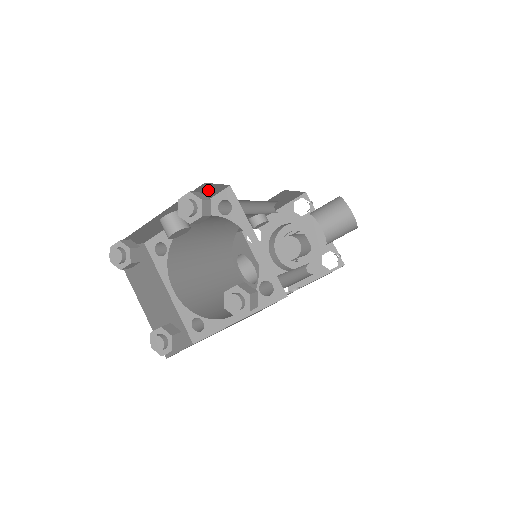
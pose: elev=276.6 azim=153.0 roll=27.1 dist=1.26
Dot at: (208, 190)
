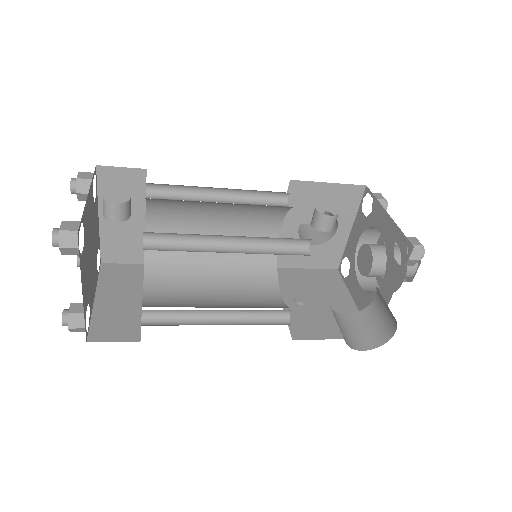
Dot at: occluded
